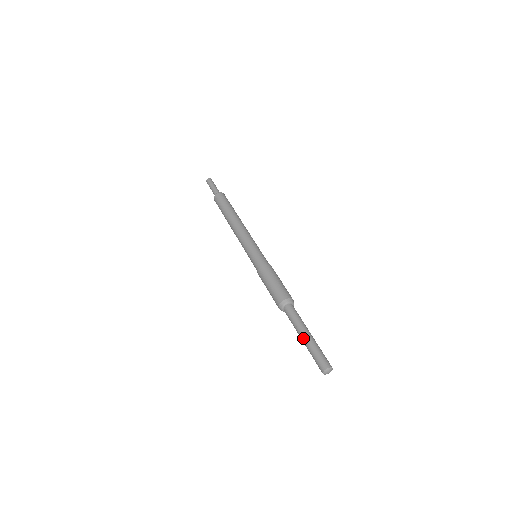
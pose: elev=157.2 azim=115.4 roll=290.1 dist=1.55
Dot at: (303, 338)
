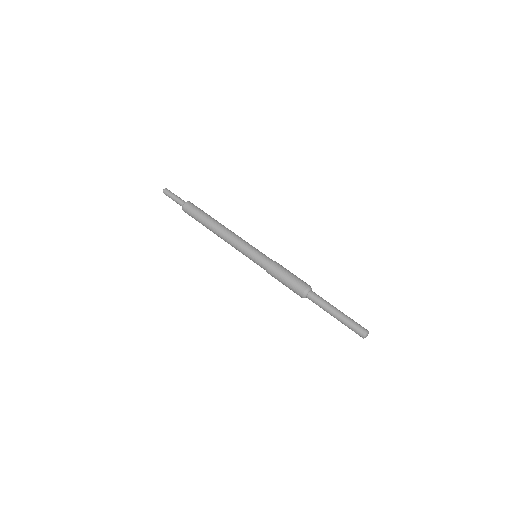
Dot at: (339, 312)
